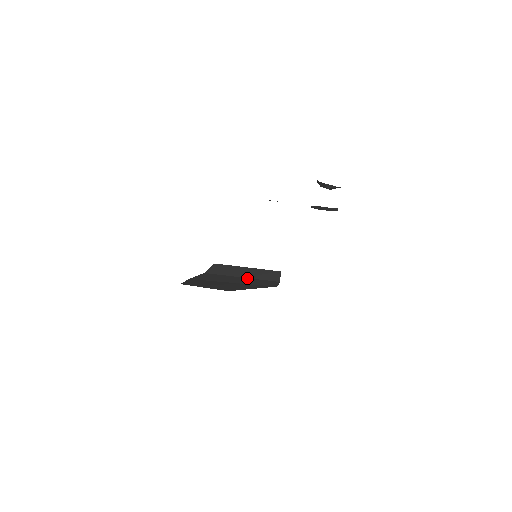
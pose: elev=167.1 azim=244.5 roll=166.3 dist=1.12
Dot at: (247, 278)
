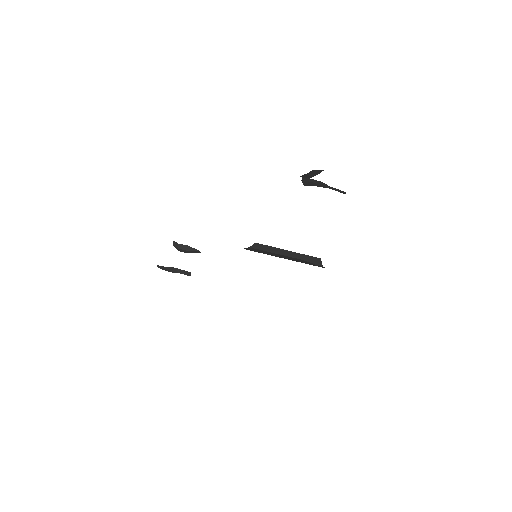
Dot at: occluded
